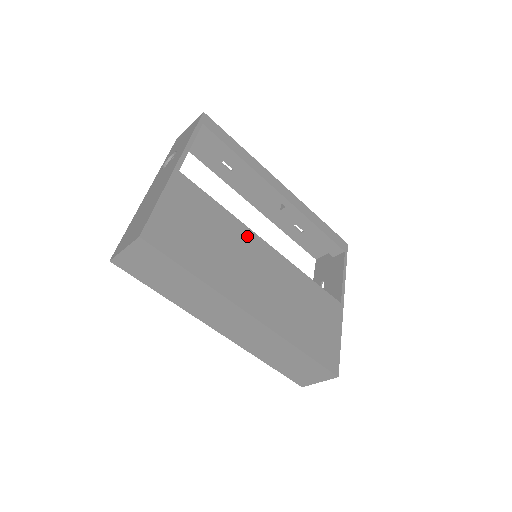
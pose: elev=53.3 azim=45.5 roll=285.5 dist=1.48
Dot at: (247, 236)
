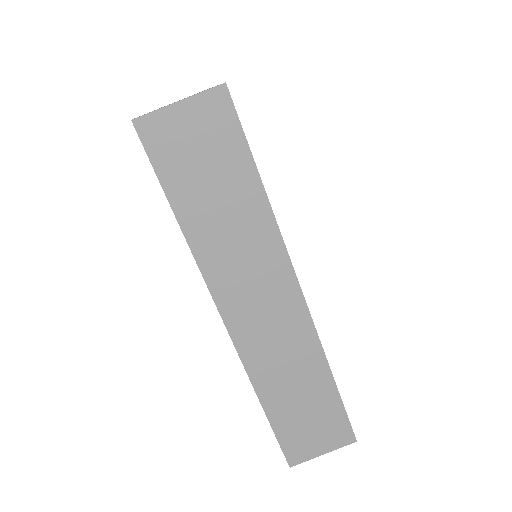
Dot at: occluded
